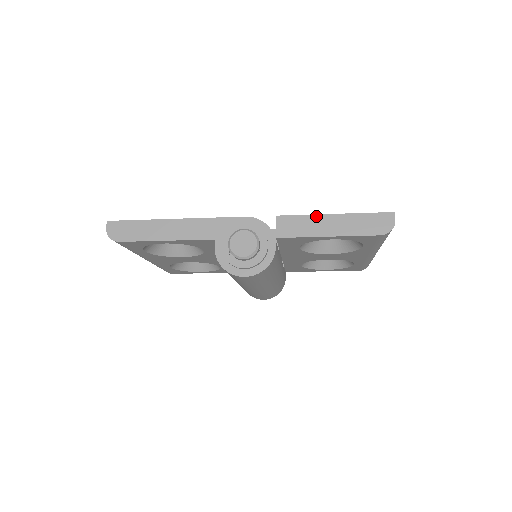
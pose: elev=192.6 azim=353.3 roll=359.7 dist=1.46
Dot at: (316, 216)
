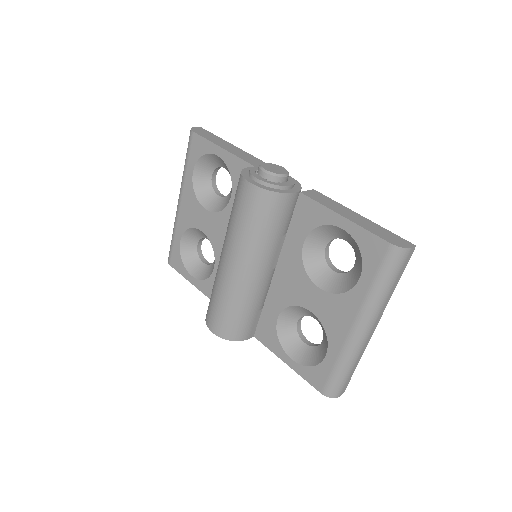
Dot at: (345, 207)
